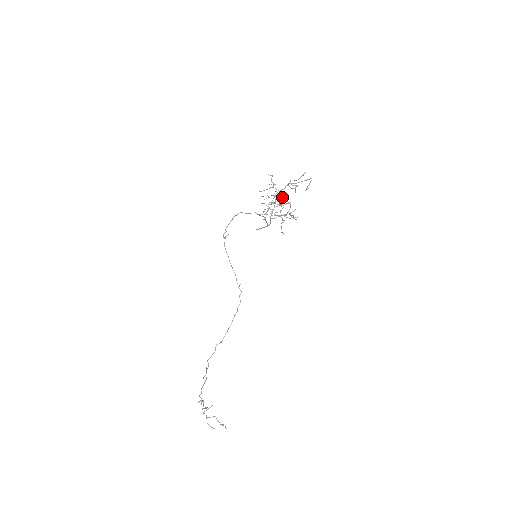
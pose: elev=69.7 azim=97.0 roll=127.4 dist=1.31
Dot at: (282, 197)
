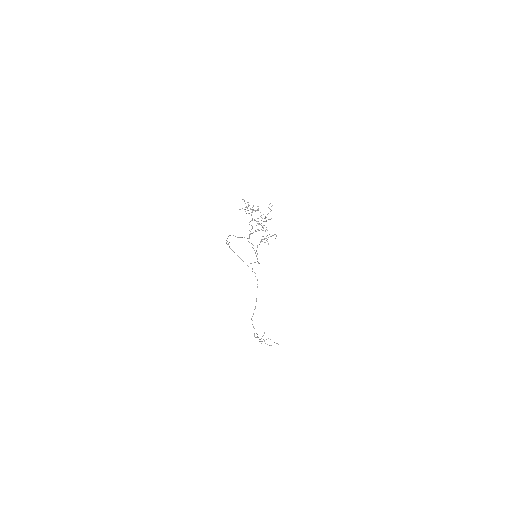
Dot at: occluded
